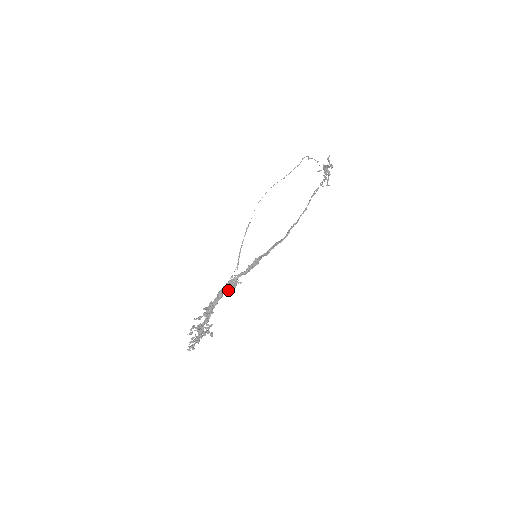
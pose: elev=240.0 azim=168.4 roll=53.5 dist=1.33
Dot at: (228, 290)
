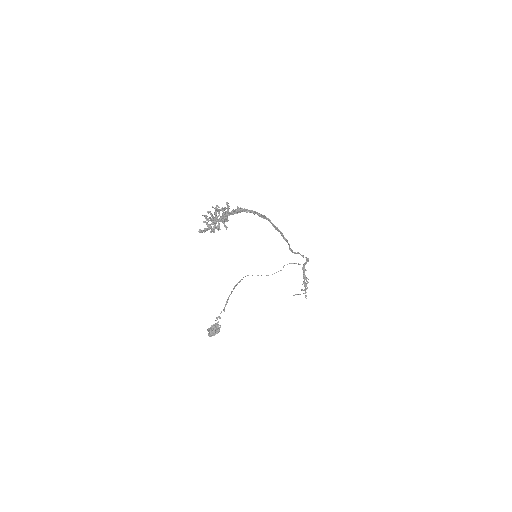
Dot at: (210, 332)
